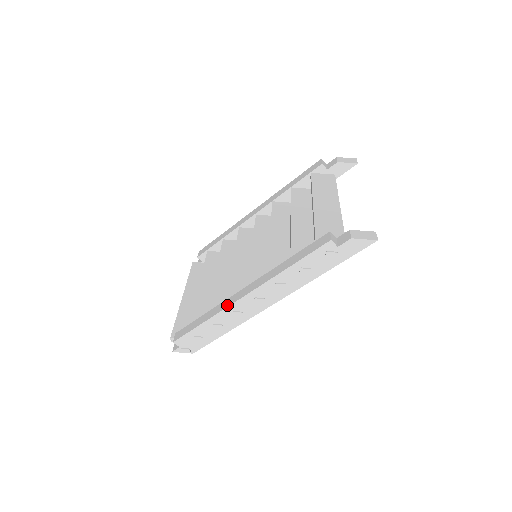
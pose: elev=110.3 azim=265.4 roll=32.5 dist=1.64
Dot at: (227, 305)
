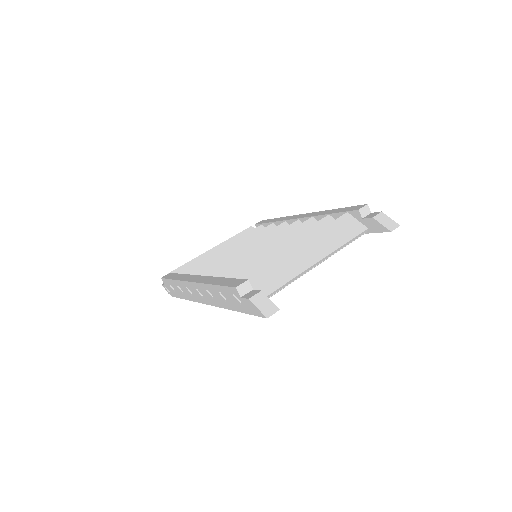
Dot at: (185, 279)
